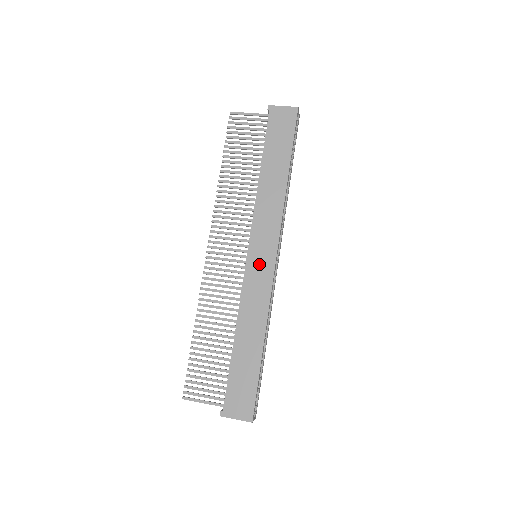
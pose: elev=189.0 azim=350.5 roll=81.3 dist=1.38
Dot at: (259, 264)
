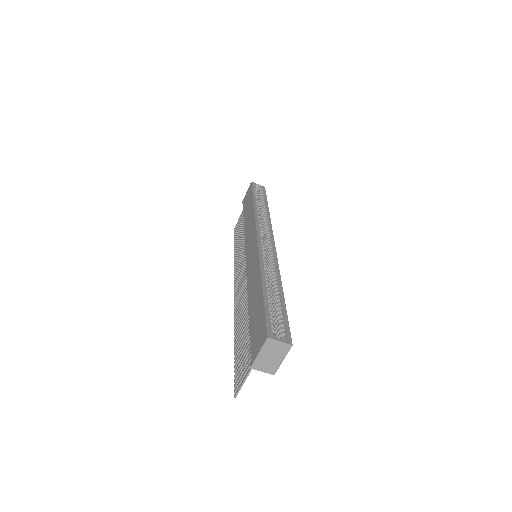
Dot at: (251, 253)
